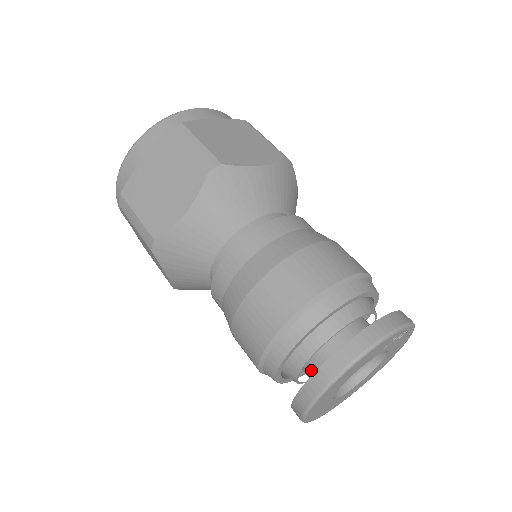
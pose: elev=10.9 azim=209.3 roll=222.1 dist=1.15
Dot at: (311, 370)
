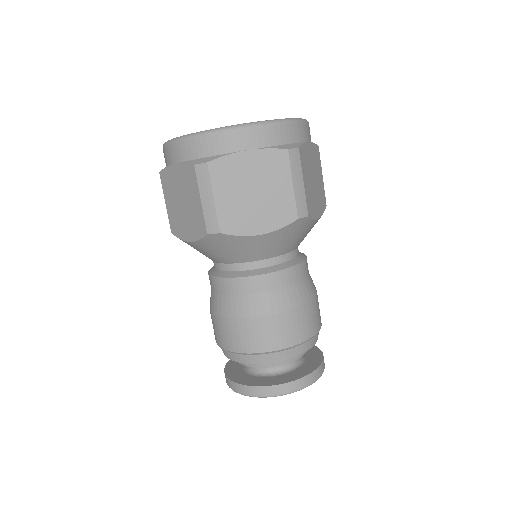
Dot at: occluded
